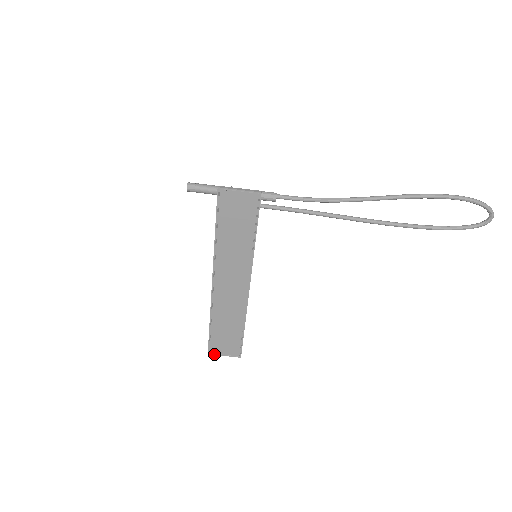
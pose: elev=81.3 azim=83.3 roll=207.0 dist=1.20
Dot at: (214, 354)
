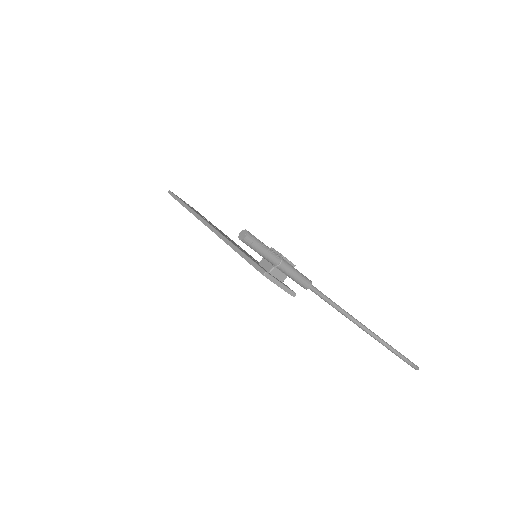
Dot at: occluded
